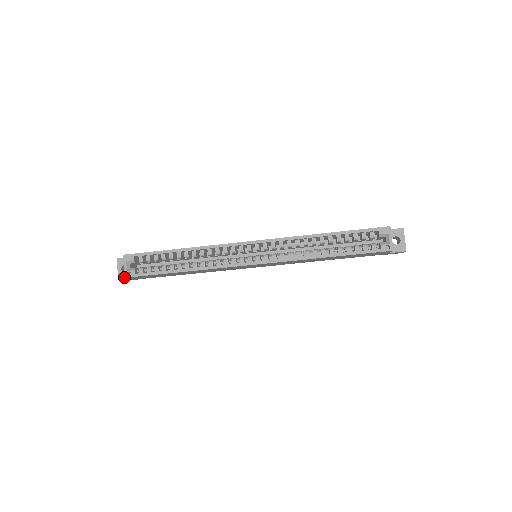
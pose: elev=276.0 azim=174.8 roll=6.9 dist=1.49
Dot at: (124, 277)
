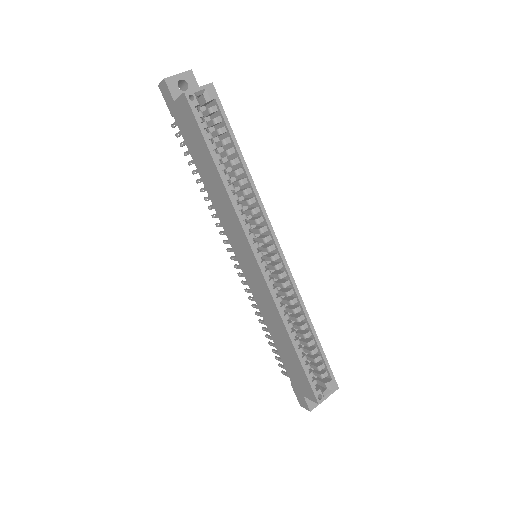
Dot at: occluded
